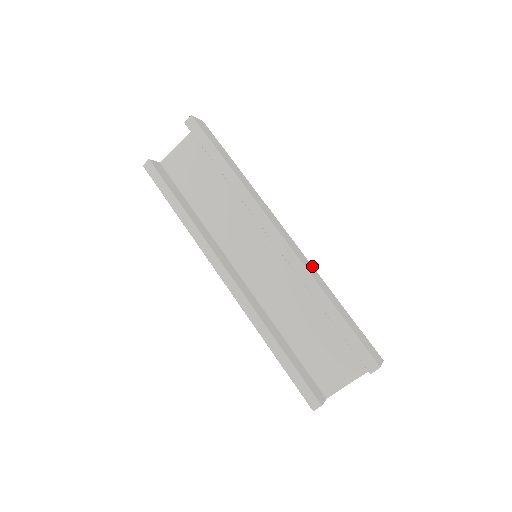
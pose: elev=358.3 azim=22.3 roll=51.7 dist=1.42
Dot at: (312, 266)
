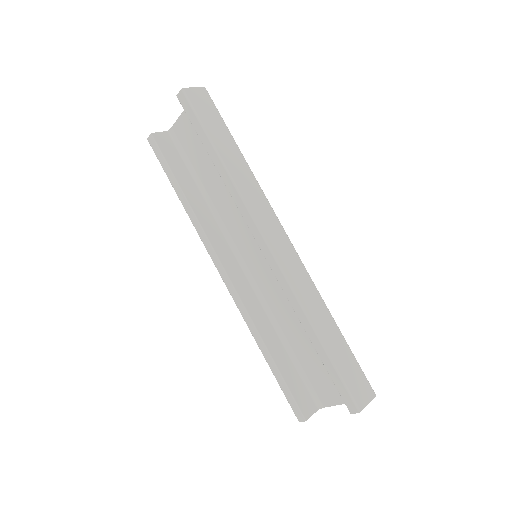
Dot at: (311, 280)
